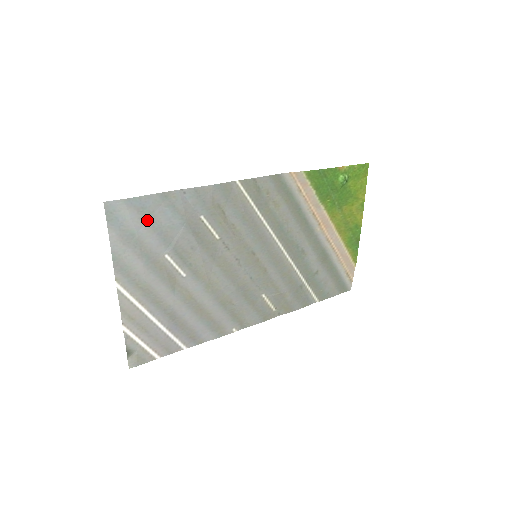
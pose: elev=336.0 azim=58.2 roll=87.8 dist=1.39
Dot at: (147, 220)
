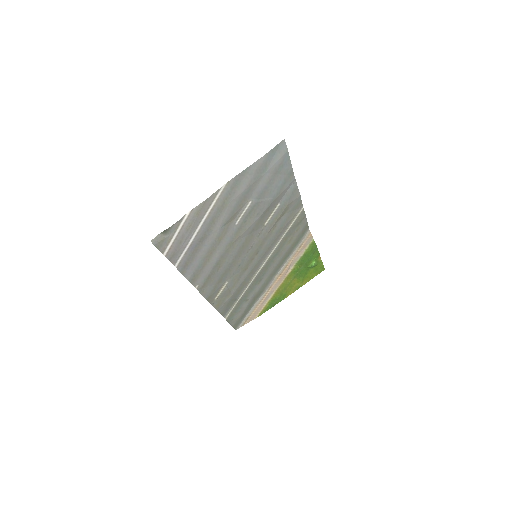
Dot at: (274, 173)
